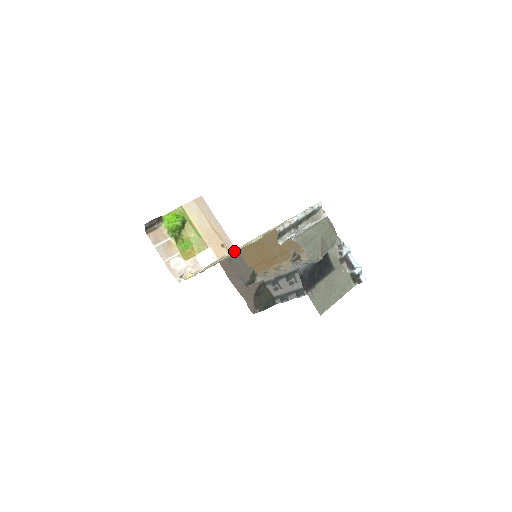
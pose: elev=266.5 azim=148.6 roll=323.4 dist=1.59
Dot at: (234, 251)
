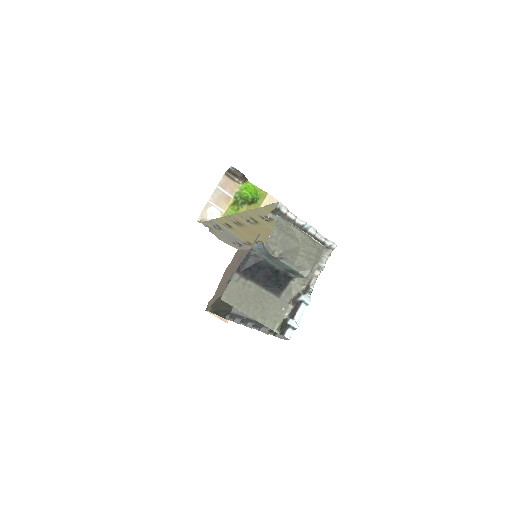
Dot at: (250, 240)
